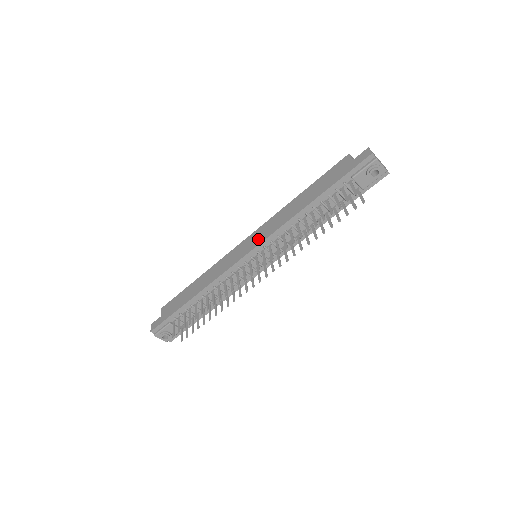
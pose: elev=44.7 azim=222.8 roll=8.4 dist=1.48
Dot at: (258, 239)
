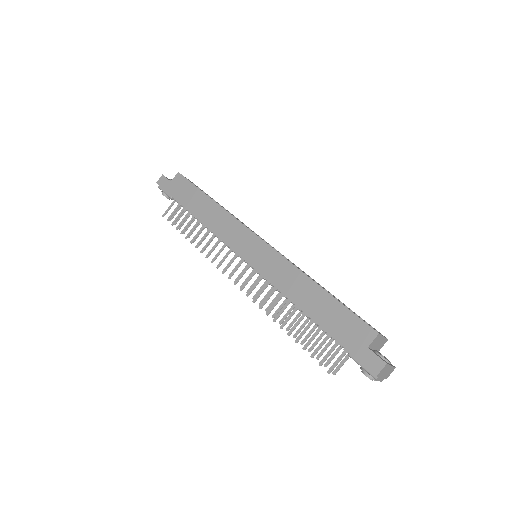
Dot at: (259, 262)
